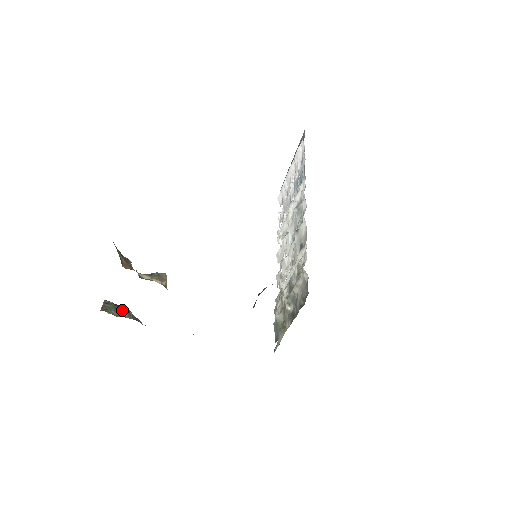
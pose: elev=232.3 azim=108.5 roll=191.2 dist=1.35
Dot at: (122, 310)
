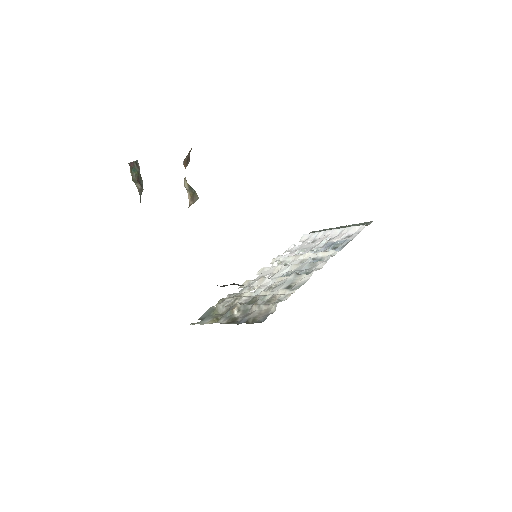
Dot at: (140, 180)
